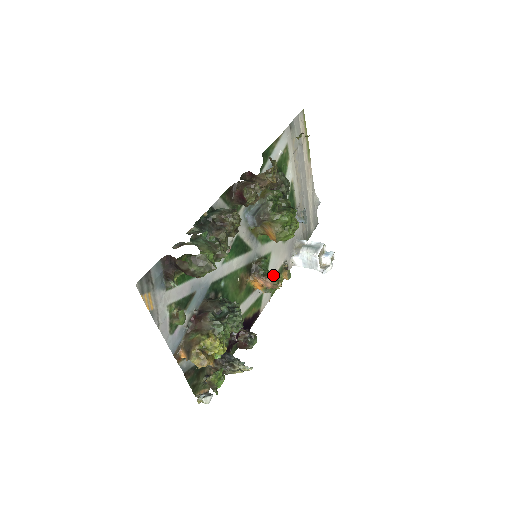
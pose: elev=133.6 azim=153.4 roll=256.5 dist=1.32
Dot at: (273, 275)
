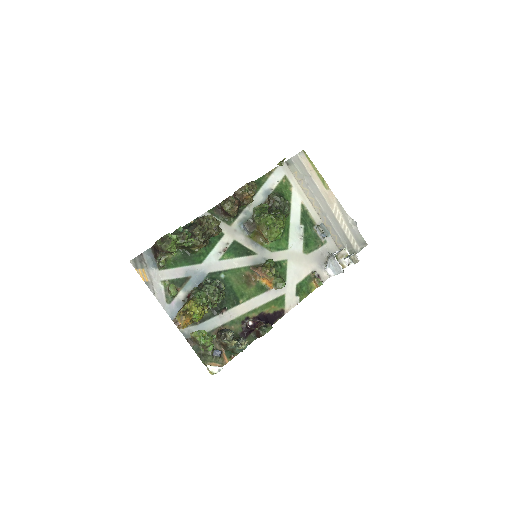
Dot at: (263, 265)
